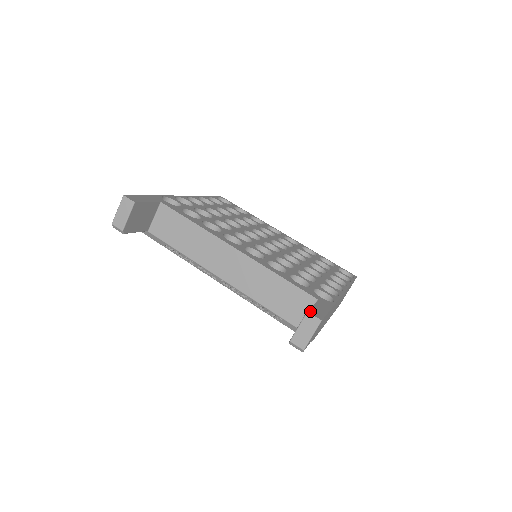
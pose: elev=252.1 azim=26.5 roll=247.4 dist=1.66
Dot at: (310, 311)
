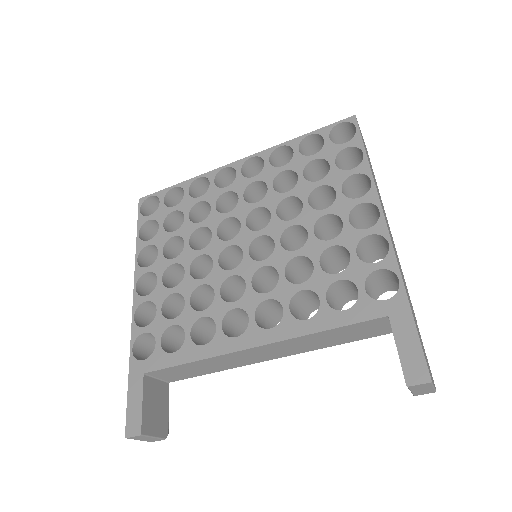
Dot at: (408, 379)
